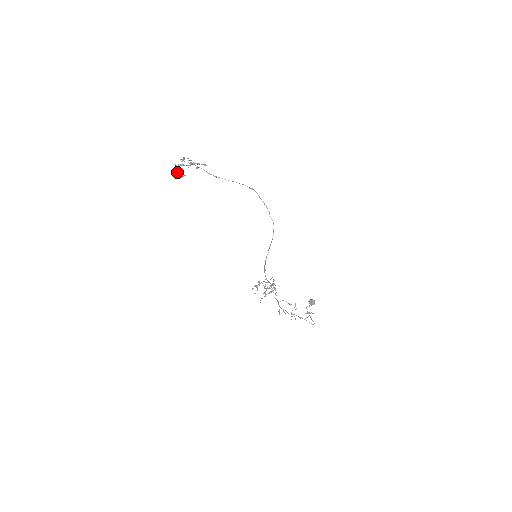
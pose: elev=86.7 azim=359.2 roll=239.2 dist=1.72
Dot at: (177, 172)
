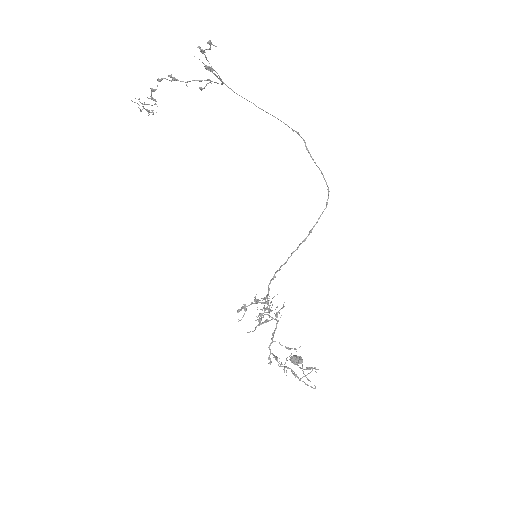
Dot at: occluded
